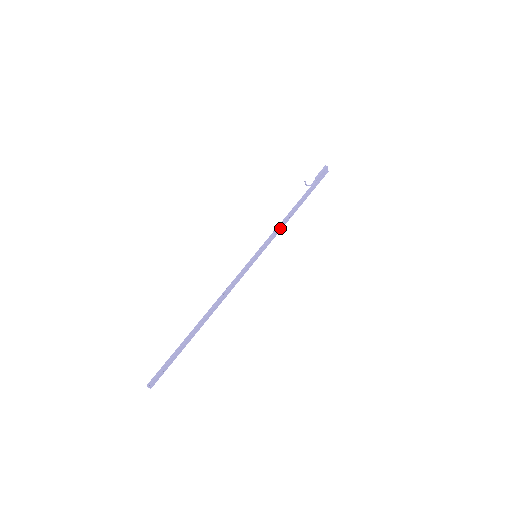
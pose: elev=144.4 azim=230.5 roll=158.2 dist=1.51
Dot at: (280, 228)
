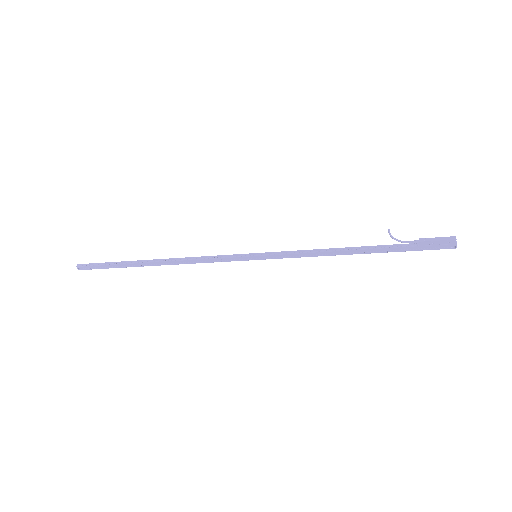
Dot at: (311, 254)
